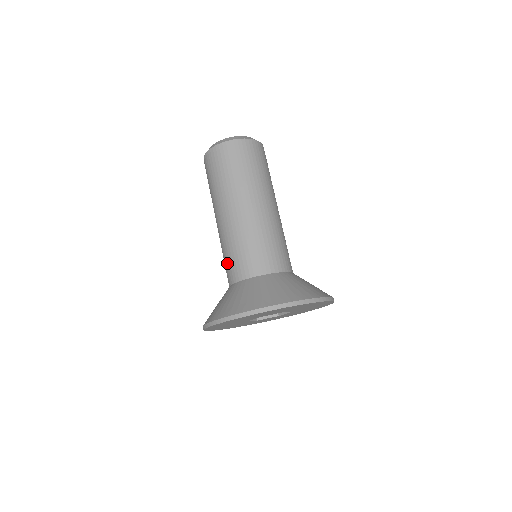
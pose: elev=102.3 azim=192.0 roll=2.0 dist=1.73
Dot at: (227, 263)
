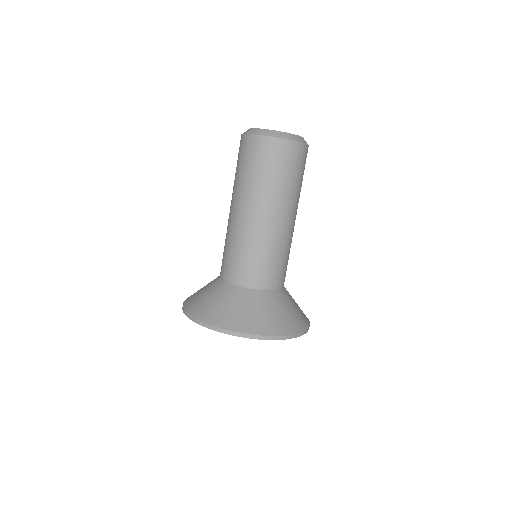
Dot at: (237, 262)
